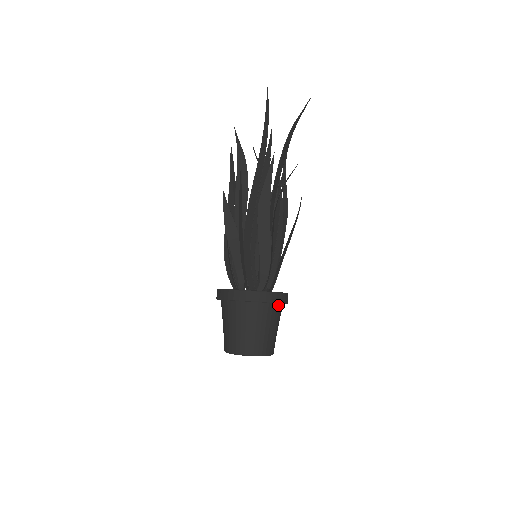
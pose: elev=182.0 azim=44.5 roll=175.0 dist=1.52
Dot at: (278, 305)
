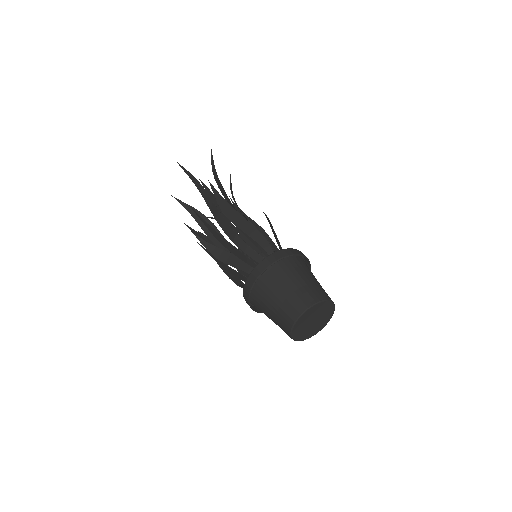
Dot at: (299, 260)
